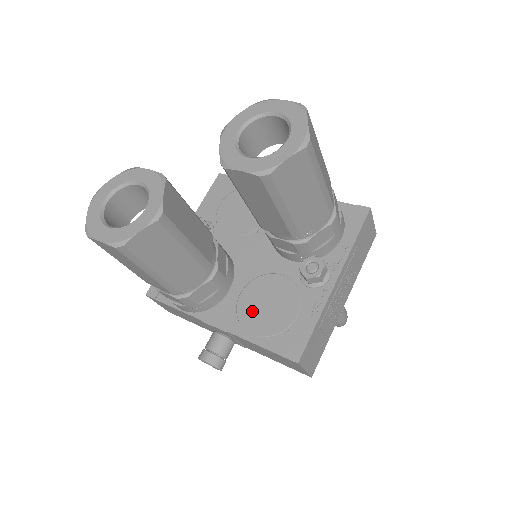
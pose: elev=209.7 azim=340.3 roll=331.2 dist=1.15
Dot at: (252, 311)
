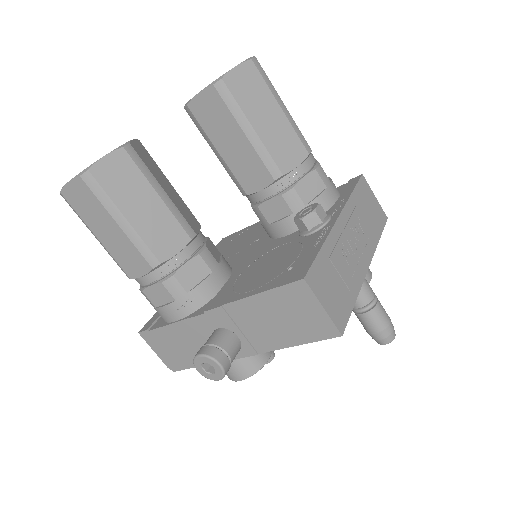
Dot at: (250, 279)
